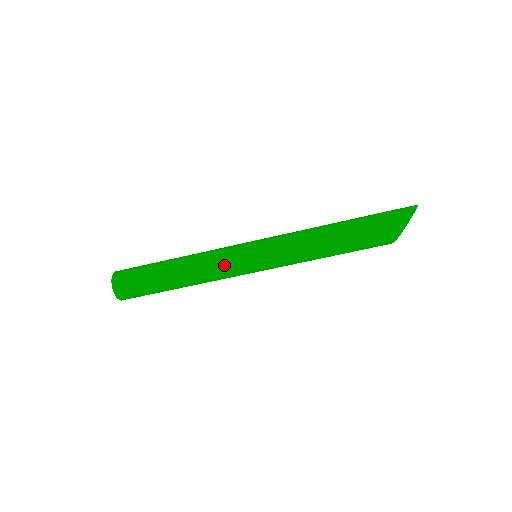
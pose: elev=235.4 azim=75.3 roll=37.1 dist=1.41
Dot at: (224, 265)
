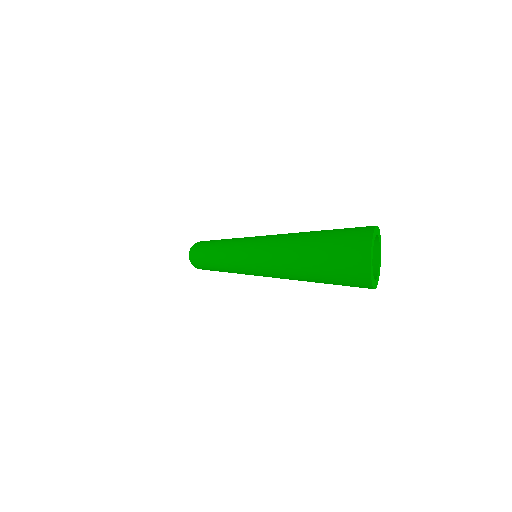
Dot at: occluded
